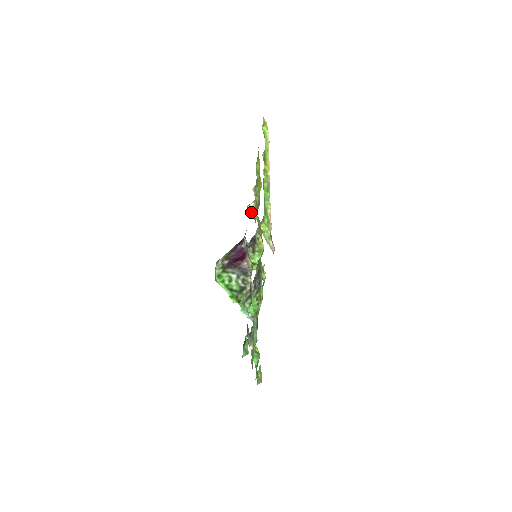
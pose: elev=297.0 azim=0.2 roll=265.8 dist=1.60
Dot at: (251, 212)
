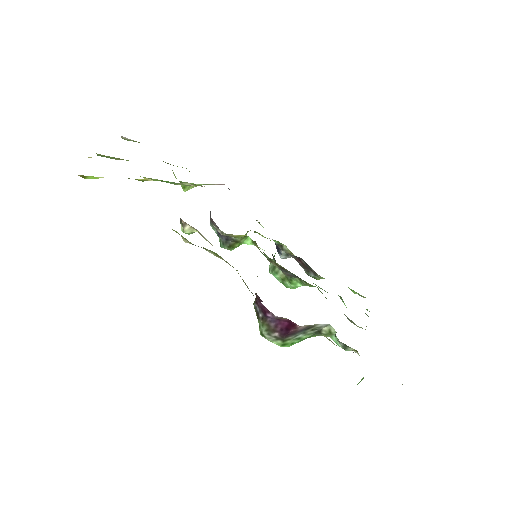
Dot at: (194, 232)
